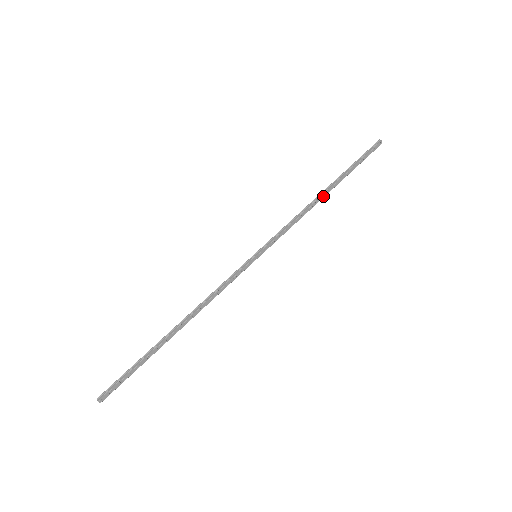
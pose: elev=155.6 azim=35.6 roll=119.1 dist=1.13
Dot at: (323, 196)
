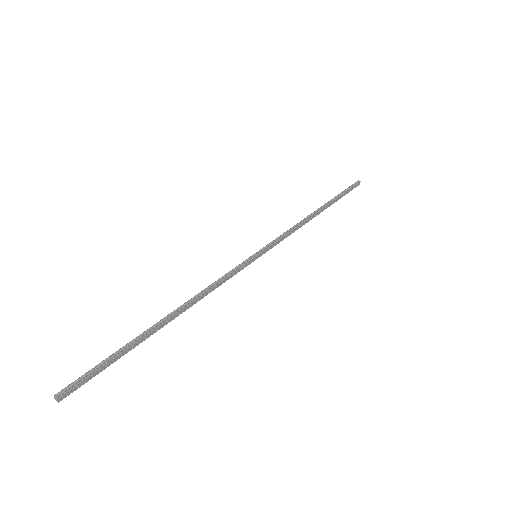
Dot at: (316, 215)
